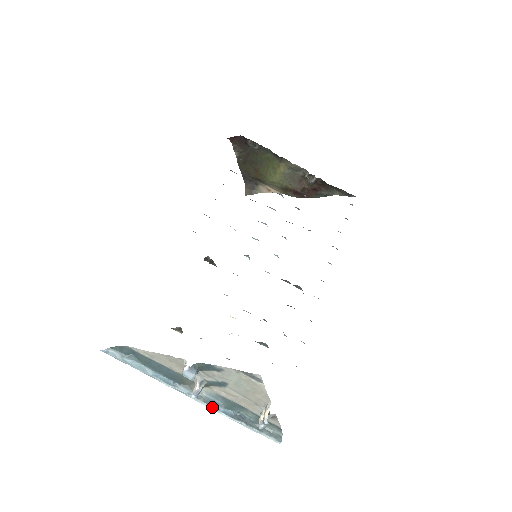
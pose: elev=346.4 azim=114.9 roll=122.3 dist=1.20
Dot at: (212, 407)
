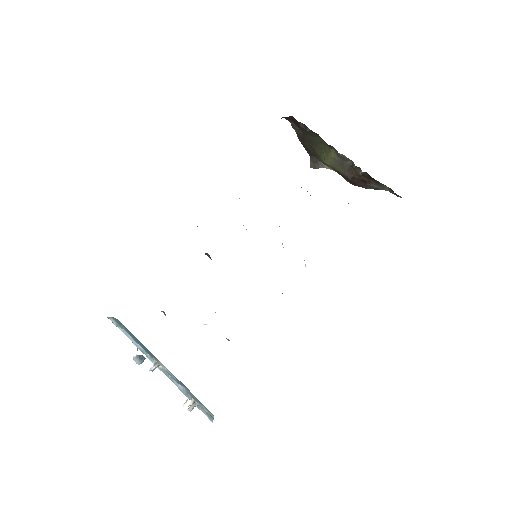
Dot at: occluded
